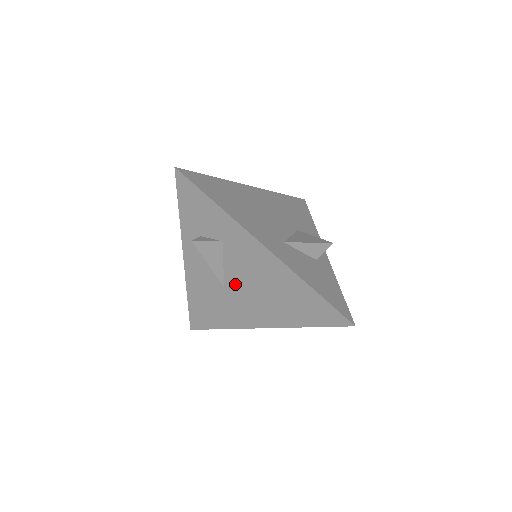
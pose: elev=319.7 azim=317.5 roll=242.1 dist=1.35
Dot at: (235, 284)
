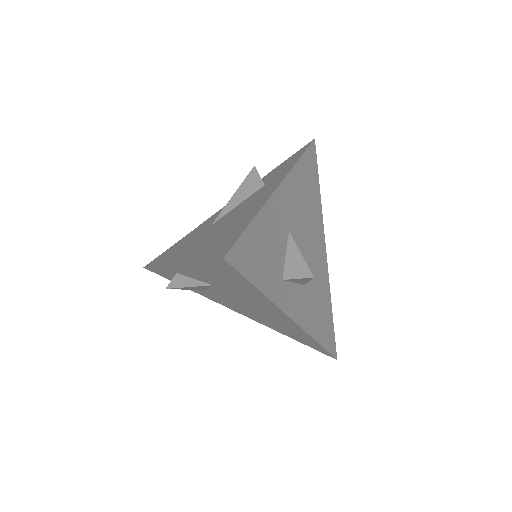
Dot at: (221, 221)
